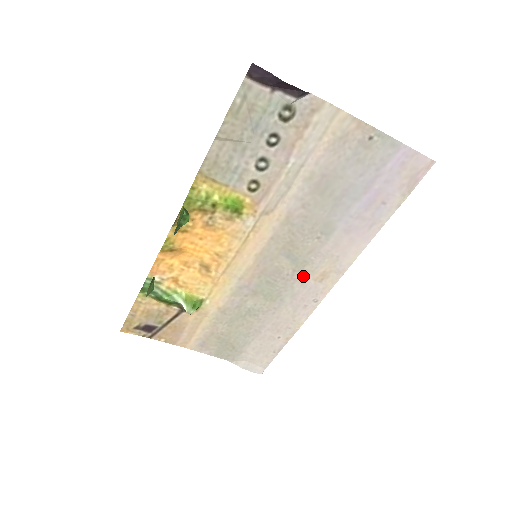
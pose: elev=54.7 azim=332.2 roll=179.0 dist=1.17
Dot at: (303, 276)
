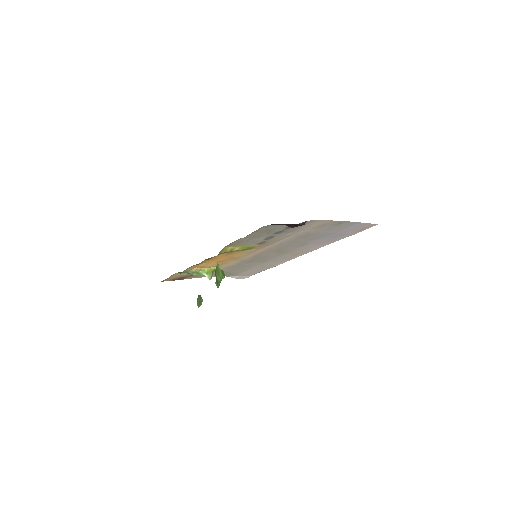
Dot at: (284, 255)
